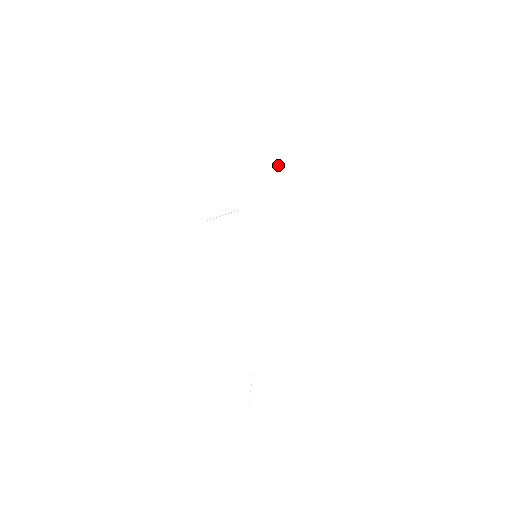
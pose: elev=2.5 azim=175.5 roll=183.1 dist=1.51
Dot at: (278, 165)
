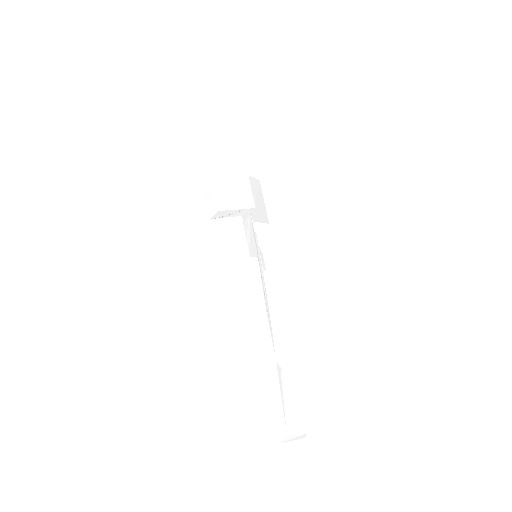
Dot at: (254, 179)
